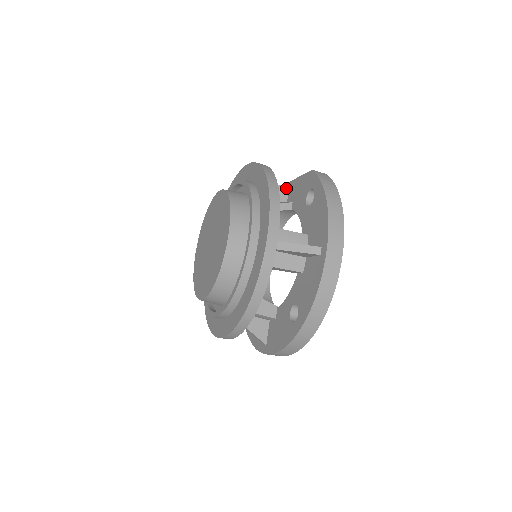
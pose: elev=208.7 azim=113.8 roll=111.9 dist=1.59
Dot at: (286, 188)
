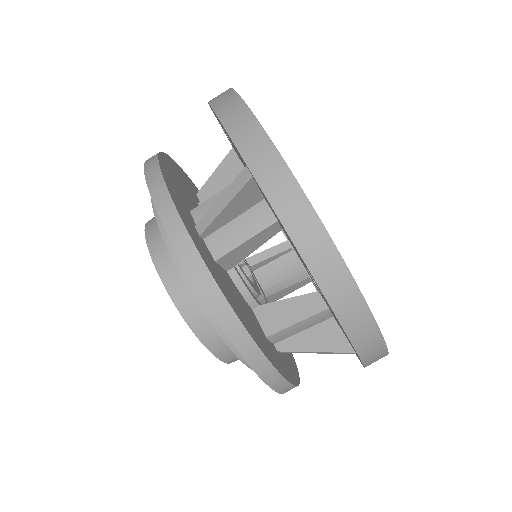
Dot at: (232, 156)
